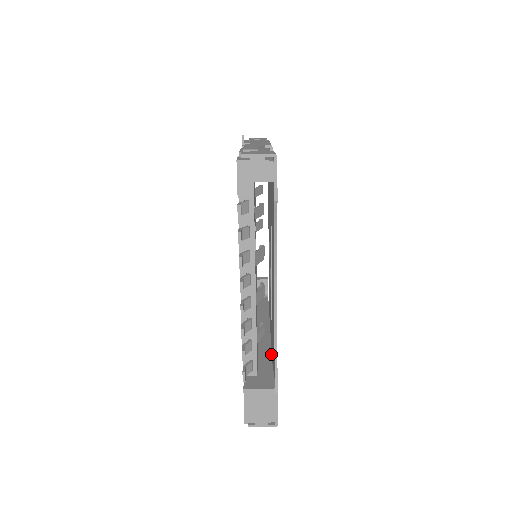
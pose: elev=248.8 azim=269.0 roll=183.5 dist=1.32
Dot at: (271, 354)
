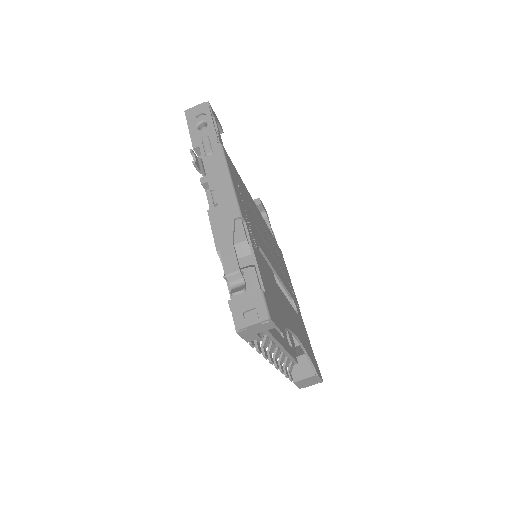
Dot at: occluded
